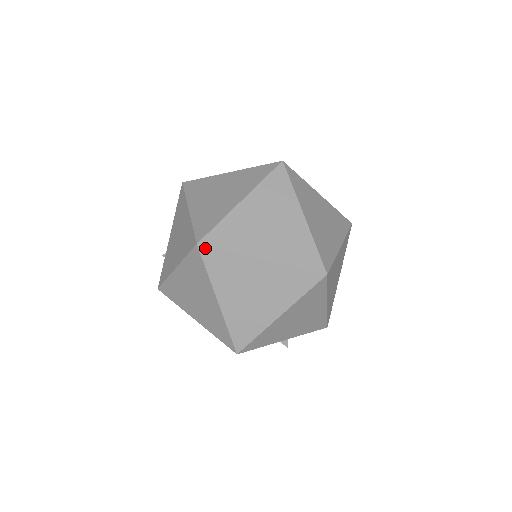
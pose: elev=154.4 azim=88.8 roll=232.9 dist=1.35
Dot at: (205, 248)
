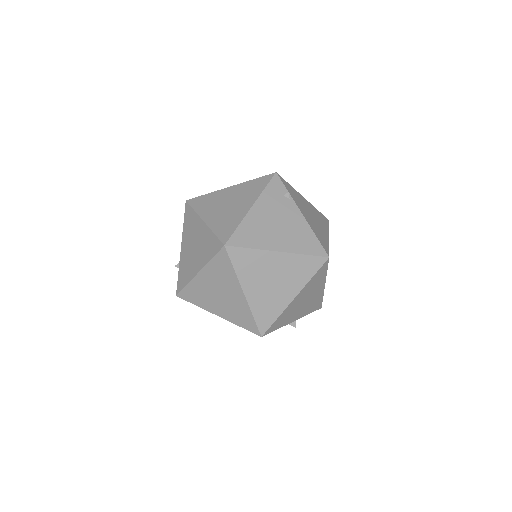
Dot at: (231, 248)
